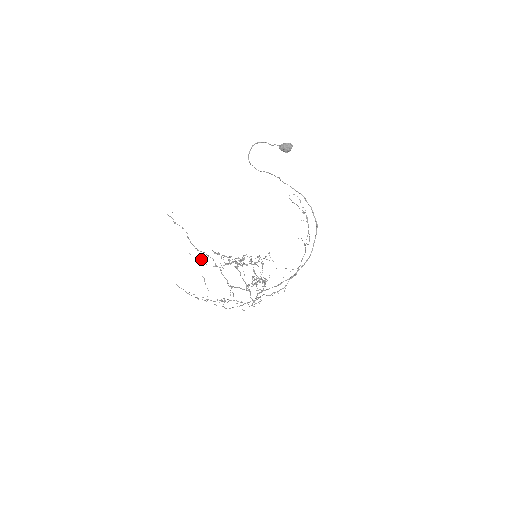
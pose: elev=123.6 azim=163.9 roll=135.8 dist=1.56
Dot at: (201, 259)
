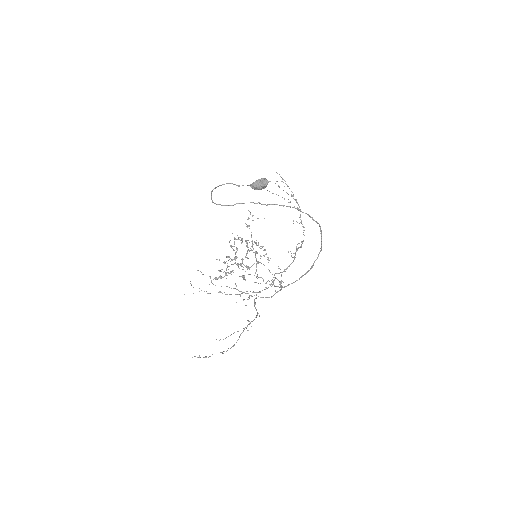
Dot at: occluded
